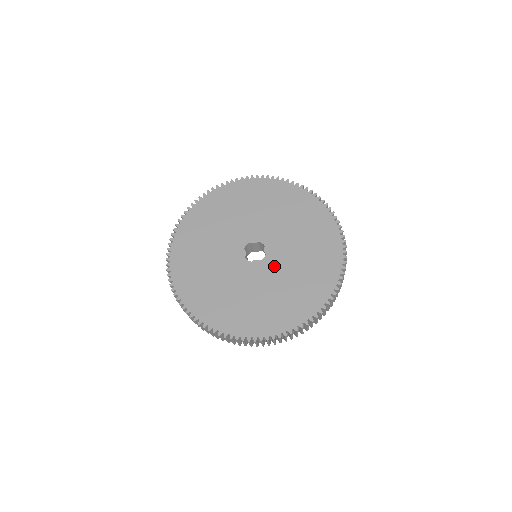
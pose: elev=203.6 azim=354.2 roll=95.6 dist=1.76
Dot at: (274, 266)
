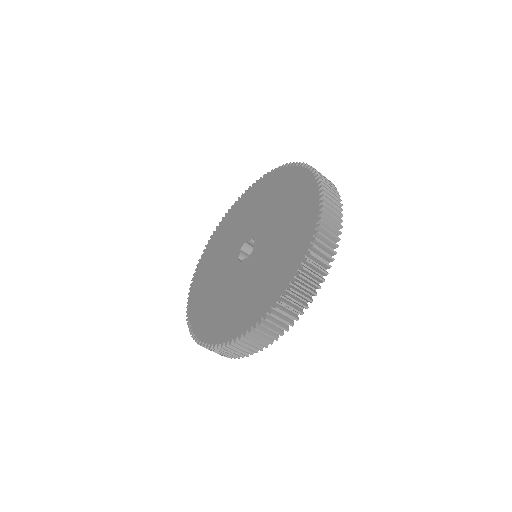
Dot at: (255, 261)
